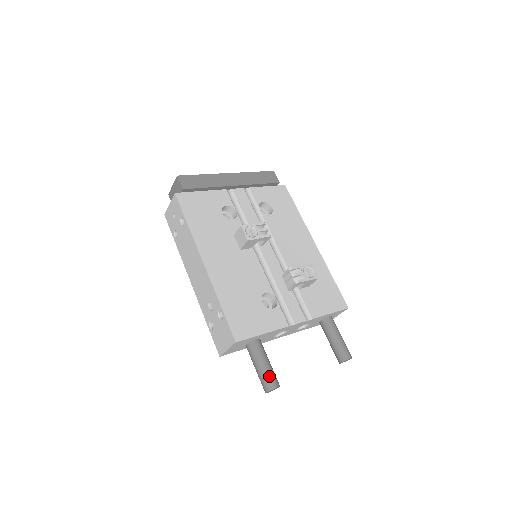
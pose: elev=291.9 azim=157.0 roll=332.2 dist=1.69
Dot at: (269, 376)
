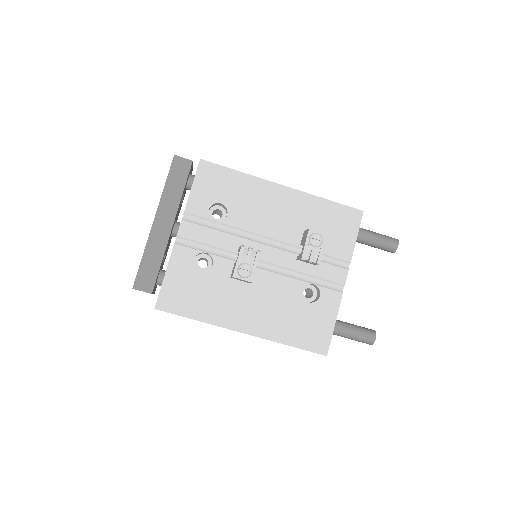
Dot at: (364, 338)
